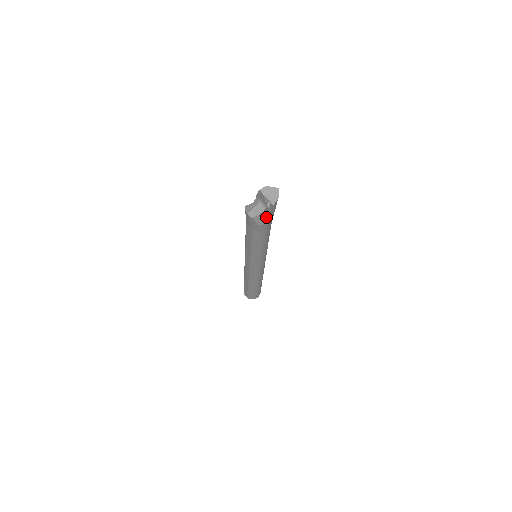
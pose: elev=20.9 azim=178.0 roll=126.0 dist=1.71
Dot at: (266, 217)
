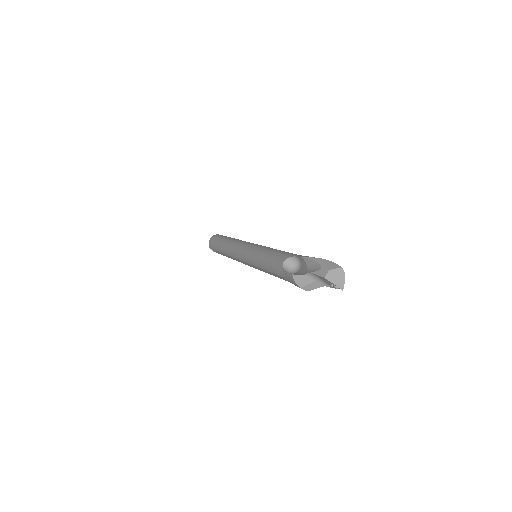
Dot at: occluded
